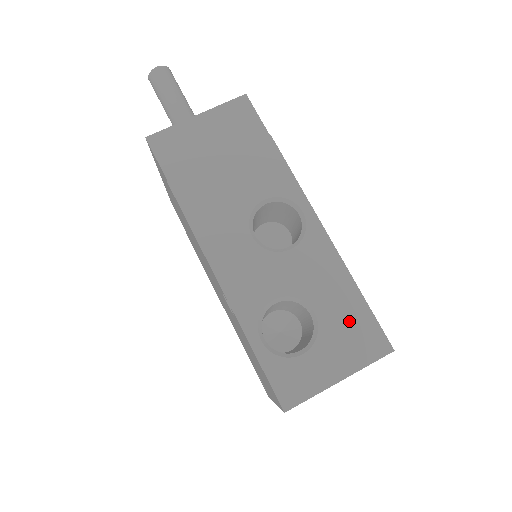
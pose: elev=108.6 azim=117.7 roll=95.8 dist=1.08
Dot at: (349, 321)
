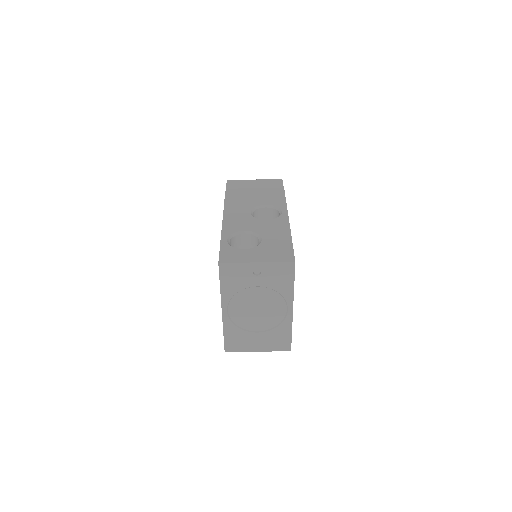
Dot at: (278, 246)
